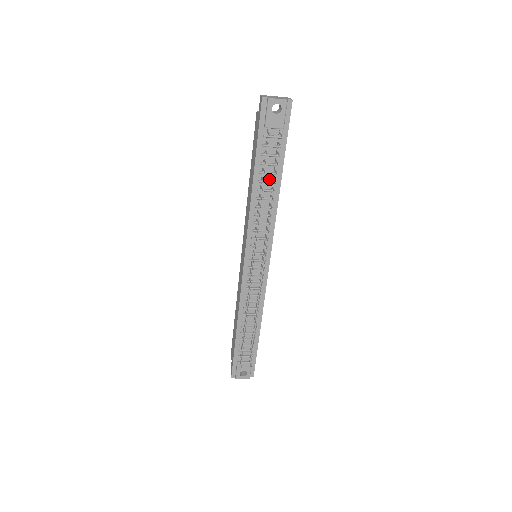
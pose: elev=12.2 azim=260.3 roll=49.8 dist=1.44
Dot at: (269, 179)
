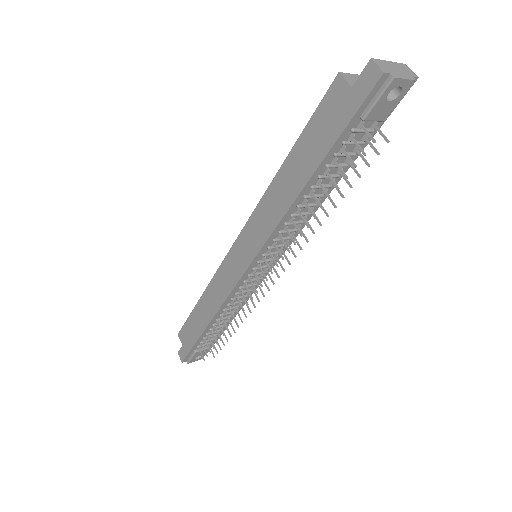
Dot at: (325, 182)
